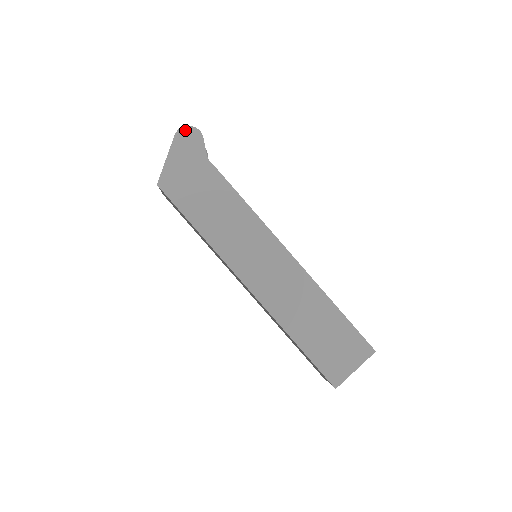
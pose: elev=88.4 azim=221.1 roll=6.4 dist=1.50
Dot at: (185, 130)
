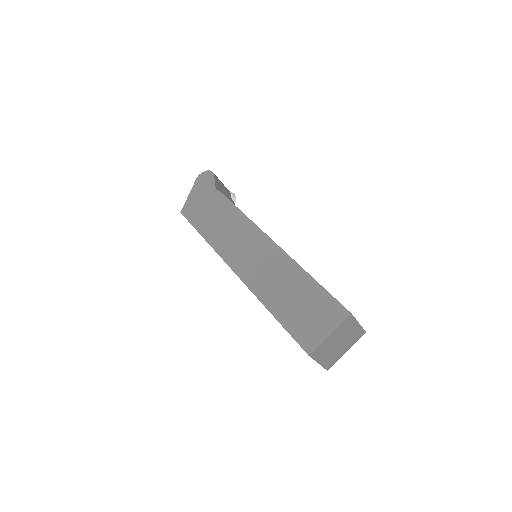
Dot at: (203, 174)
